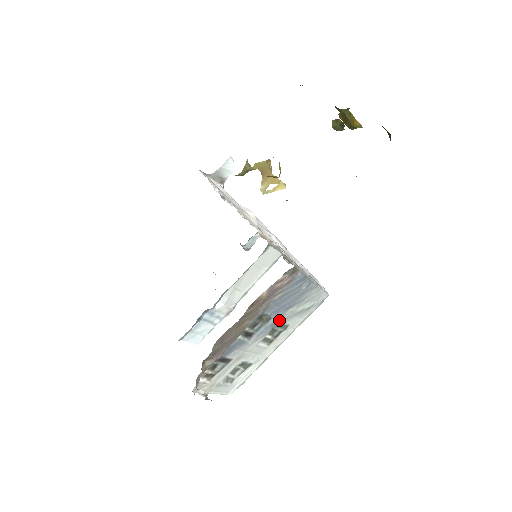
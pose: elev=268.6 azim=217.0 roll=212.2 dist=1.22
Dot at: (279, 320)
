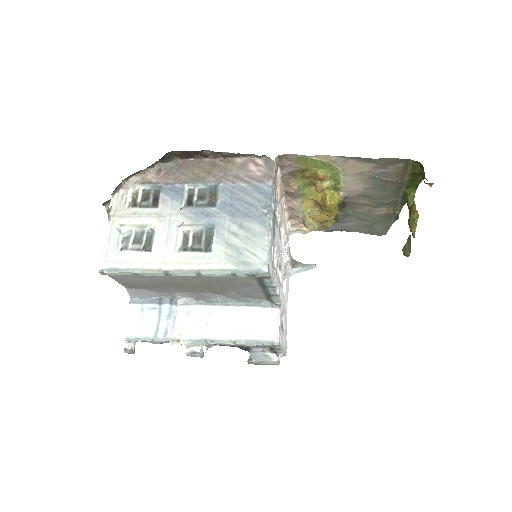
Dot at: (215, 222)
